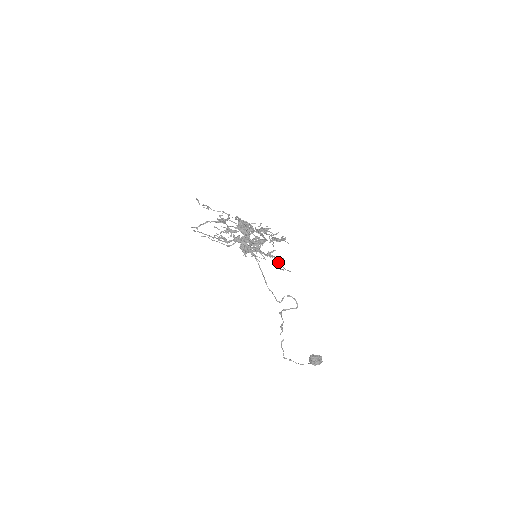
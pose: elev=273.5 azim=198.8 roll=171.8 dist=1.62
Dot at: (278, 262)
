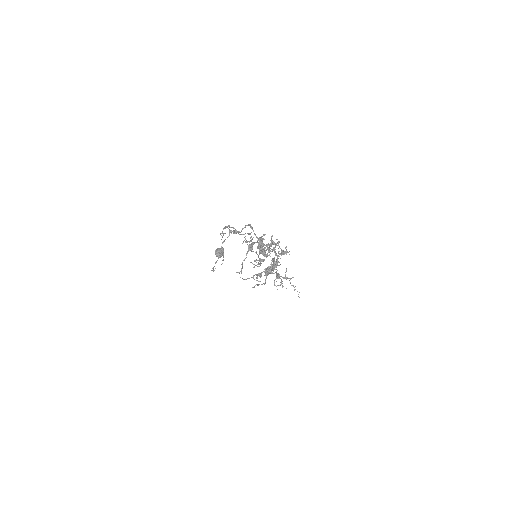
Dot at: (294, 287)
